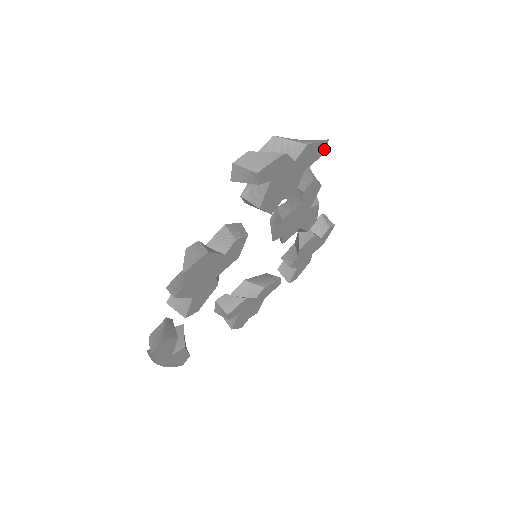
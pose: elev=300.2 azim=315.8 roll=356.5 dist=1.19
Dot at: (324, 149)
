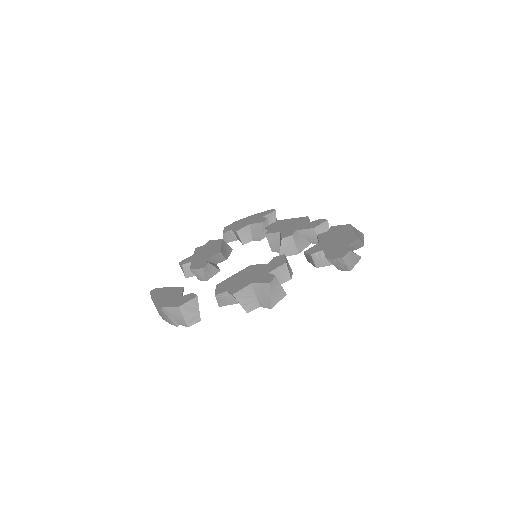
Dot at: occluded
